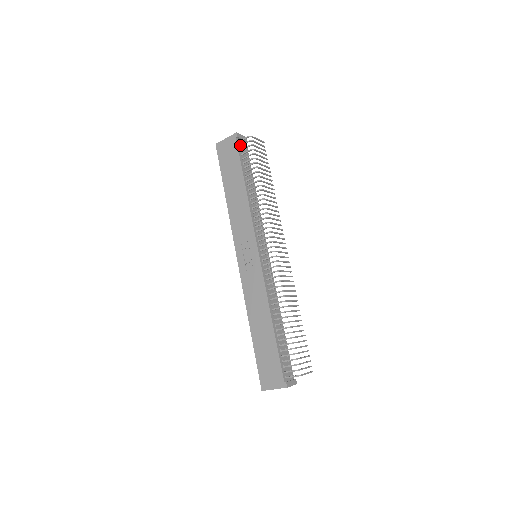
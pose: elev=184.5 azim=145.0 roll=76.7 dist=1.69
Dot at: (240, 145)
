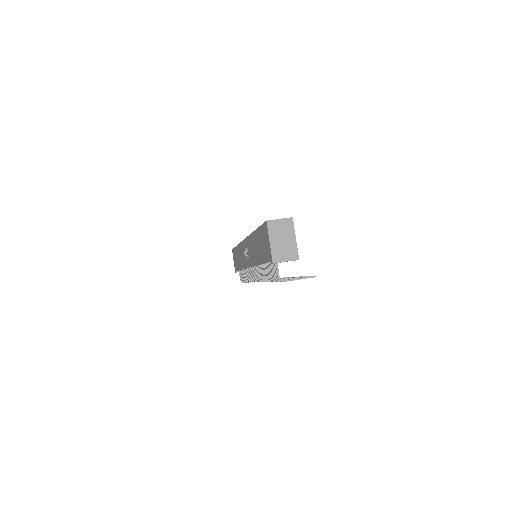
Dot at: (274, 263)
